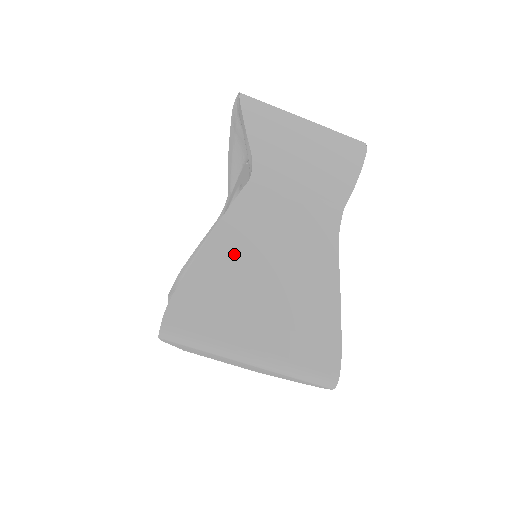
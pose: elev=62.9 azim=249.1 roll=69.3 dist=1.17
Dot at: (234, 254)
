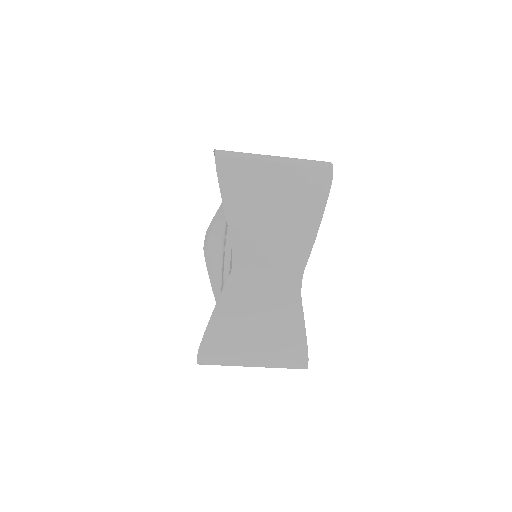
Dot at: (231, 318)
